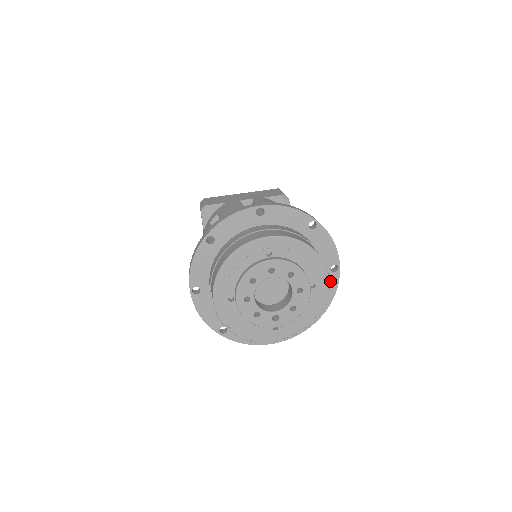
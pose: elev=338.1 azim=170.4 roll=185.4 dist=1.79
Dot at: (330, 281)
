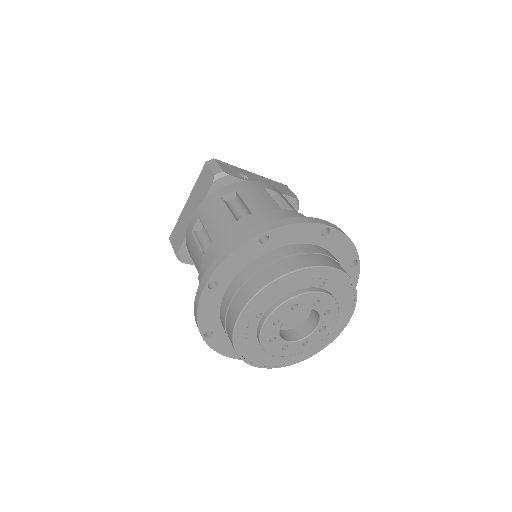
Dot at: (334, 240)
